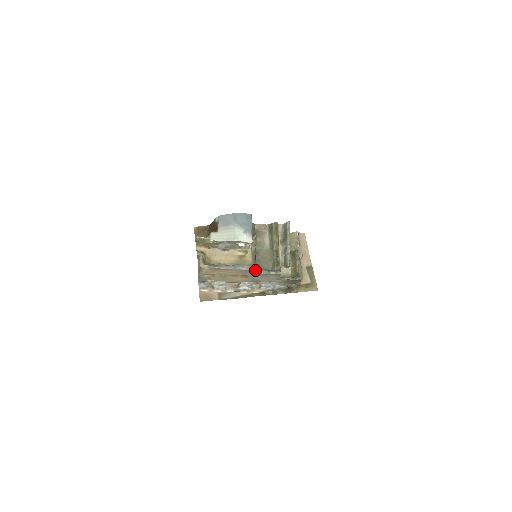
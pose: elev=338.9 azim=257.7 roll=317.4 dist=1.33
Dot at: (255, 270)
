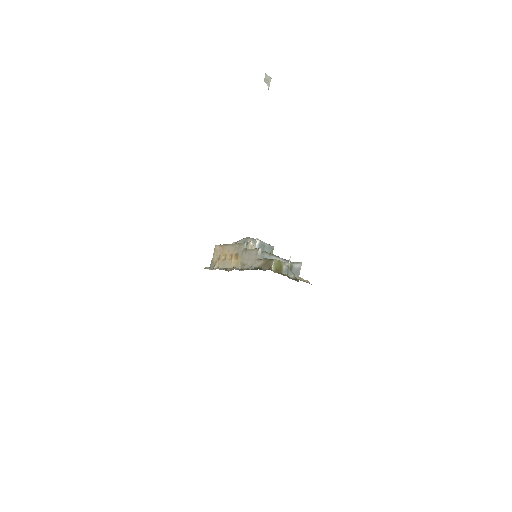
Dot at: (244, 244)
